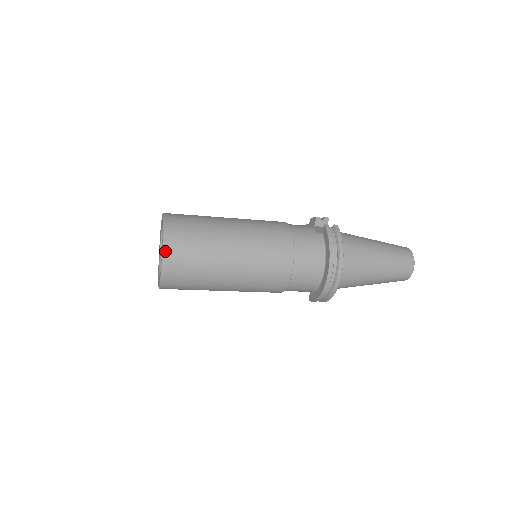
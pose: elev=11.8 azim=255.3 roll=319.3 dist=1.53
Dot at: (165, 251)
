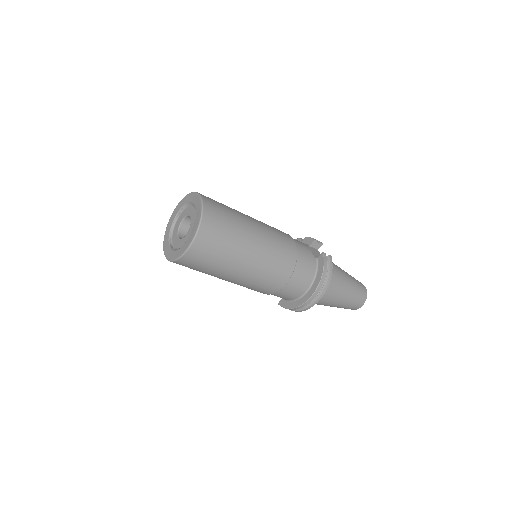
Dot at: (197, 237)
